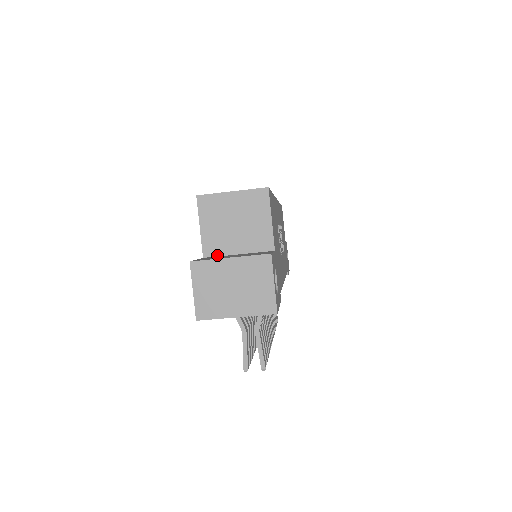
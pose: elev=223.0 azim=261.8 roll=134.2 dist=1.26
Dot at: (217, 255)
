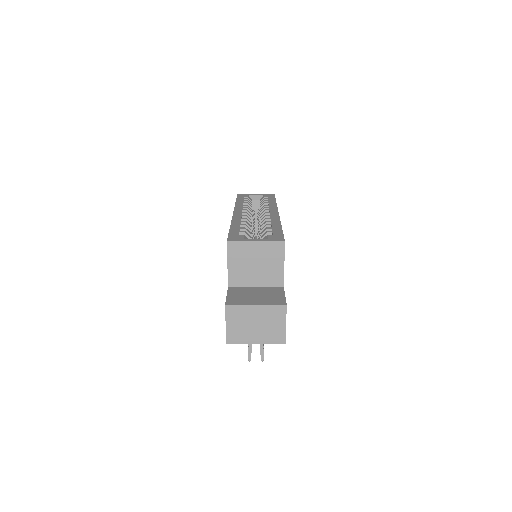
Dot at: (239, 286)
